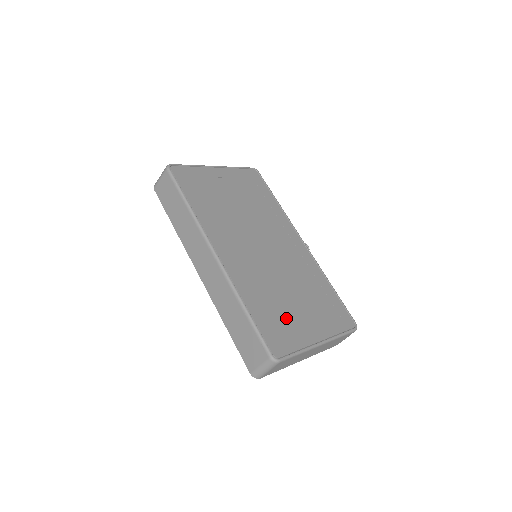
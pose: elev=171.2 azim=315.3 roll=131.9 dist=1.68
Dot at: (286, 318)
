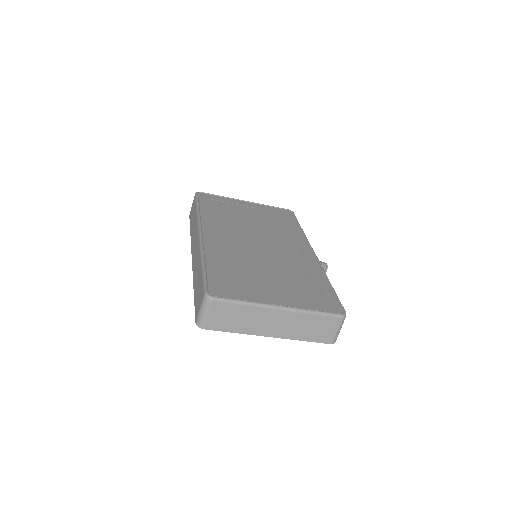
Dot at: (247, 281)
